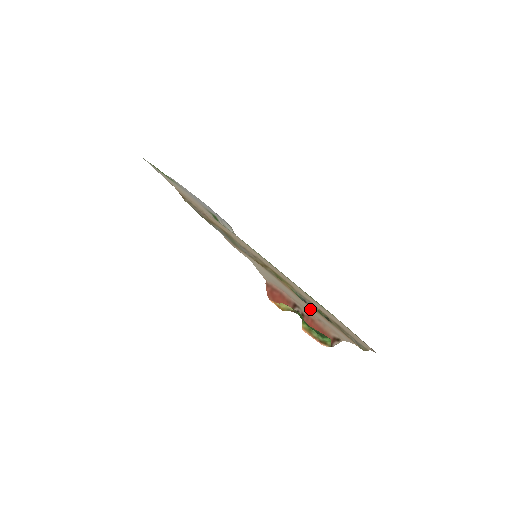
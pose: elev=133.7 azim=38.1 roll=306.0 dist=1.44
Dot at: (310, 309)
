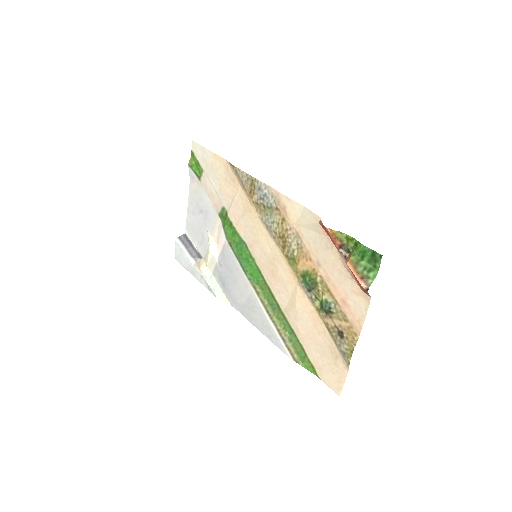
Dot at: (335, 274)
